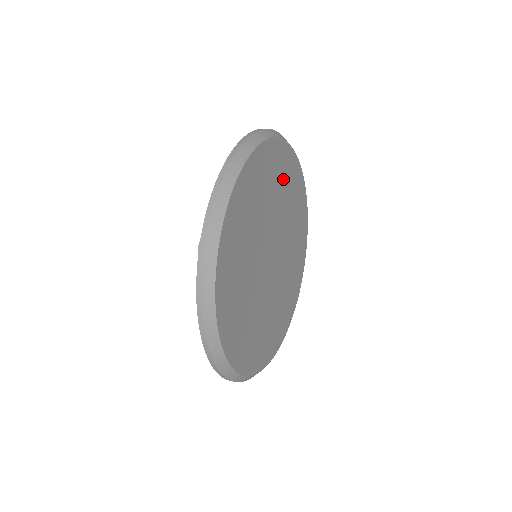
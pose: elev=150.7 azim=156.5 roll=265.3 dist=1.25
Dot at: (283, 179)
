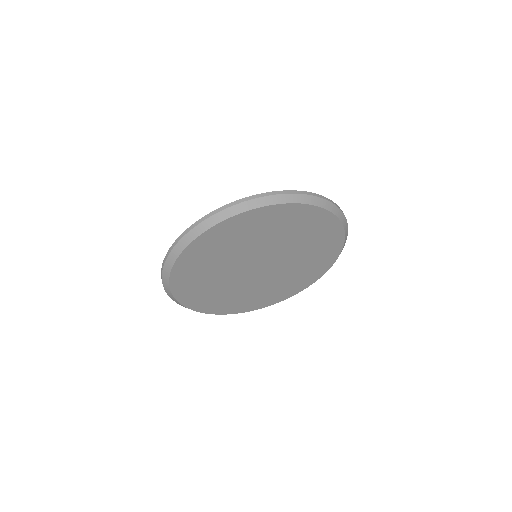
Dot at: (289, 225)
